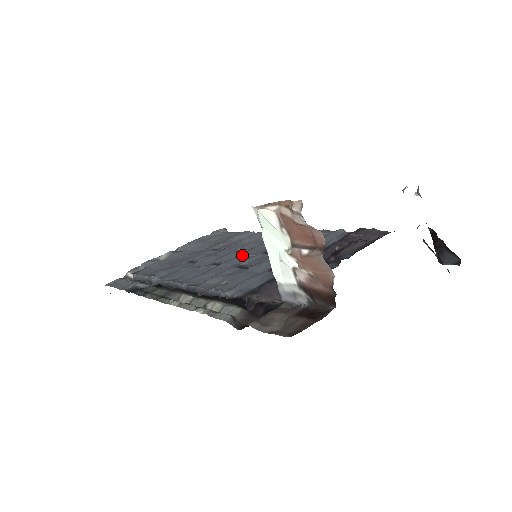
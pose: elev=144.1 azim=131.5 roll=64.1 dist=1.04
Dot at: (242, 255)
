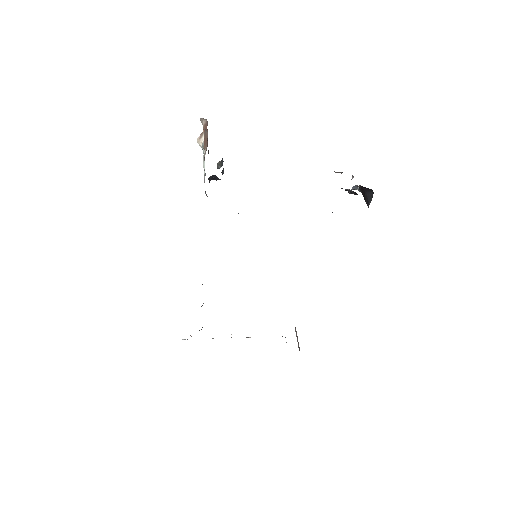
Dot at: occluded
